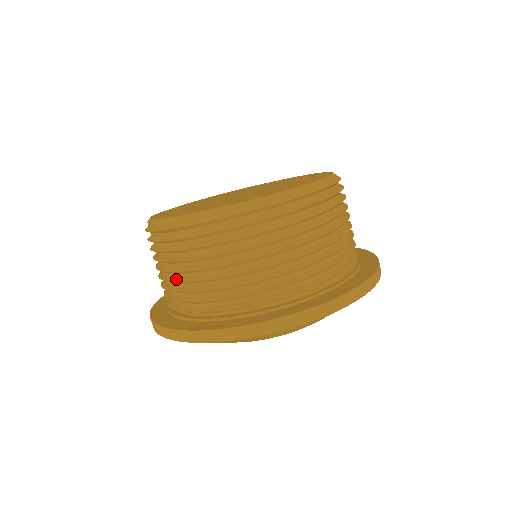
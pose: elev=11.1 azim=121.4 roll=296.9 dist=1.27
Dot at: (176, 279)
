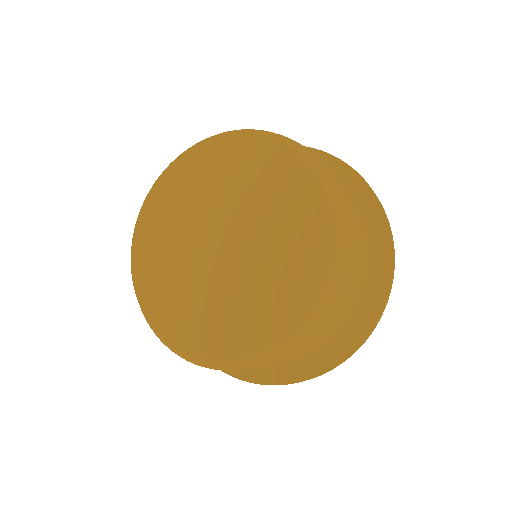
Dot at: occluded
